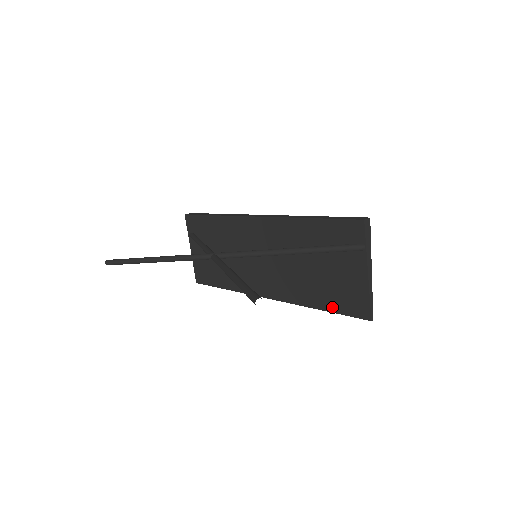
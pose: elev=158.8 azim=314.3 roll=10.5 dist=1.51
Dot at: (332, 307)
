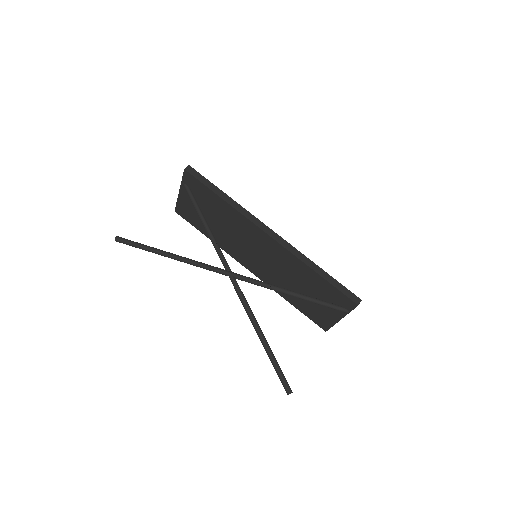
Dot at: (302, 310)
